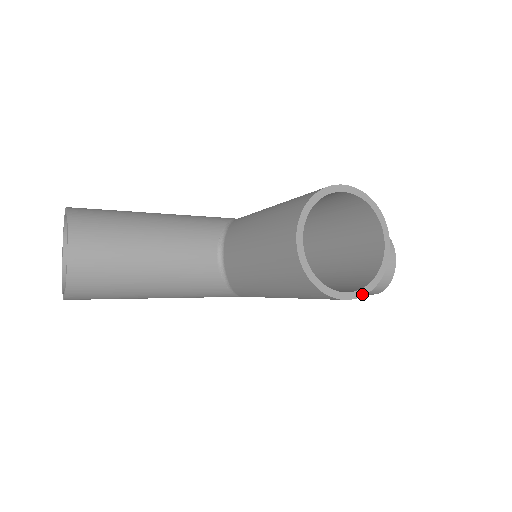
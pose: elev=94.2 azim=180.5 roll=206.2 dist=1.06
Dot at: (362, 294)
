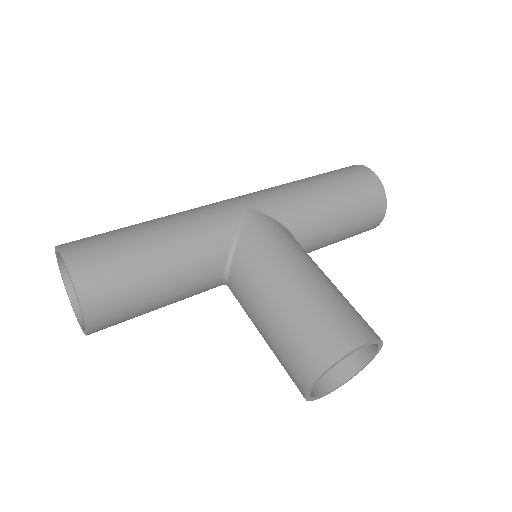
Dot at: (343, 384)
